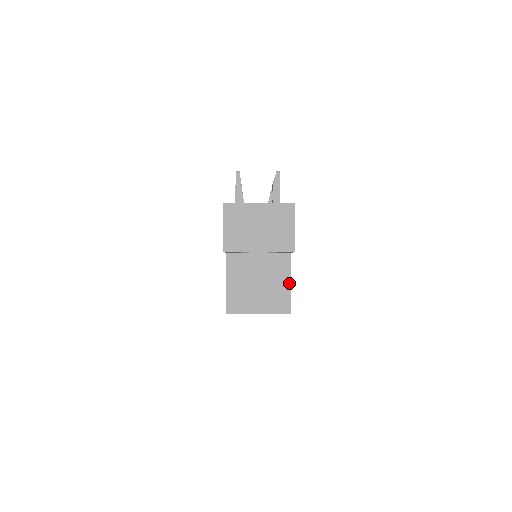
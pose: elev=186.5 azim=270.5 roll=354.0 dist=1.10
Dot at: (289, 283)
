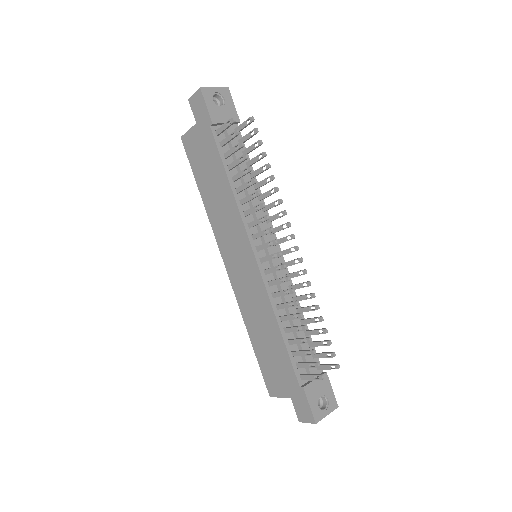
Dot at: occluded
